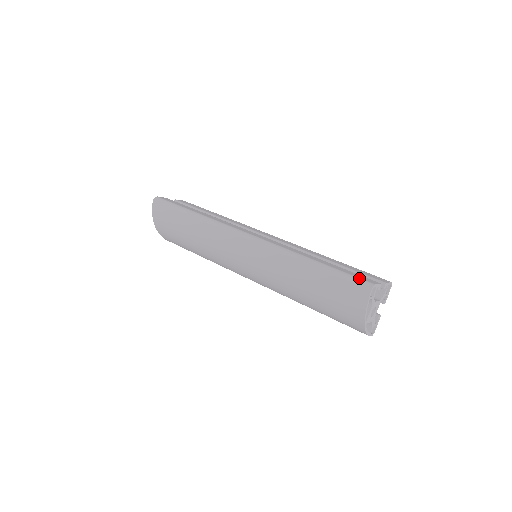
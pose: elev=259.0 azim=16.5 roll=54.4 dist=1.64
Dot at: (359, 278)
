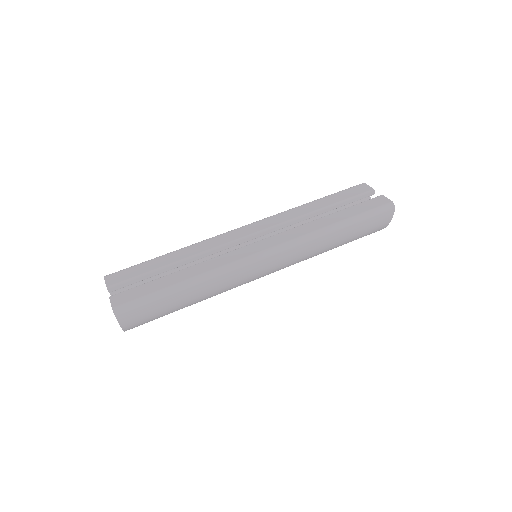
Dot at: (380, 207)
